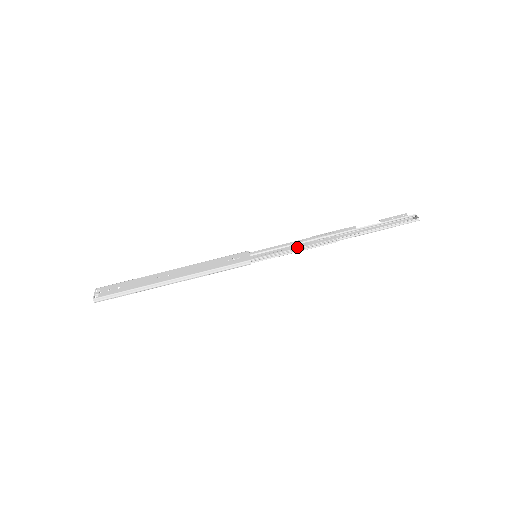
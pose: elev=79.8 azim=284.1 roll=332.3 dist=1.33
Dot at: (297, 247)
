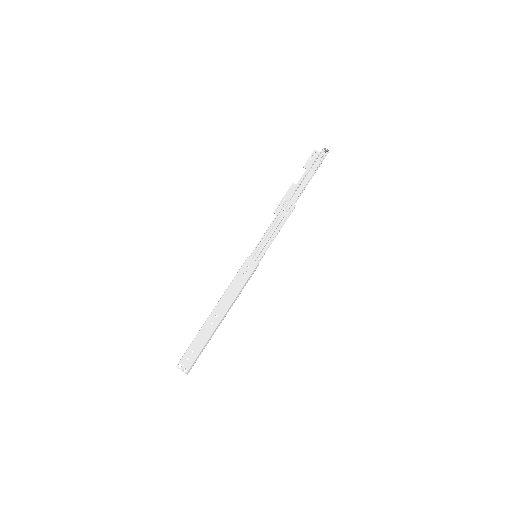
Dot at: (277, 230)
